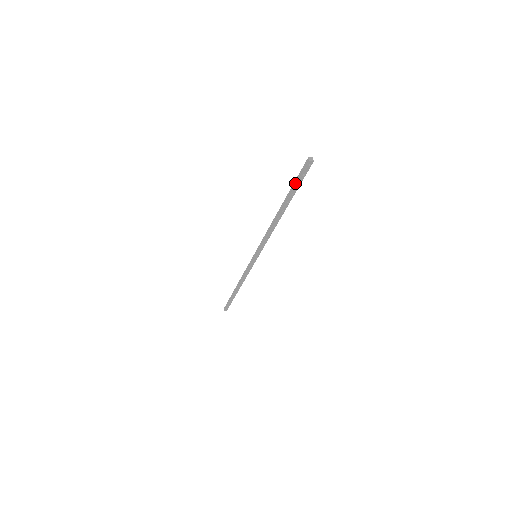
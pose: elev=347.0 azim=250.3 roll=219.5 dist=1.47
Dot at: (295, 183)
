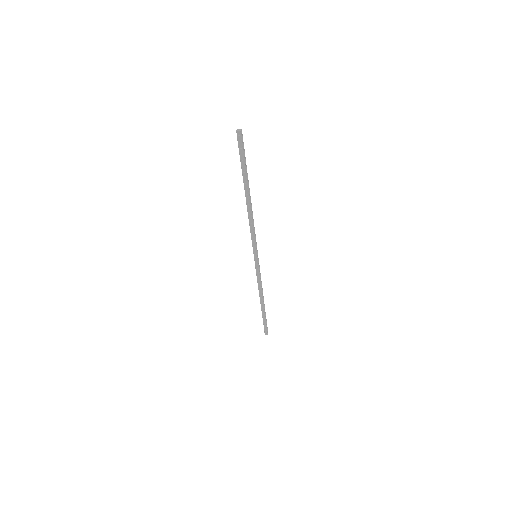
Dot at: (241, 159)
